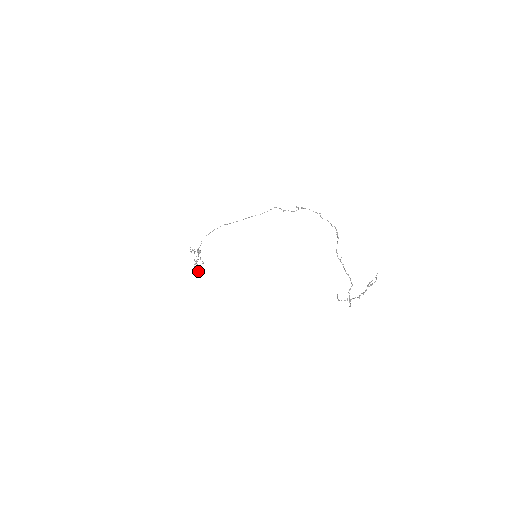
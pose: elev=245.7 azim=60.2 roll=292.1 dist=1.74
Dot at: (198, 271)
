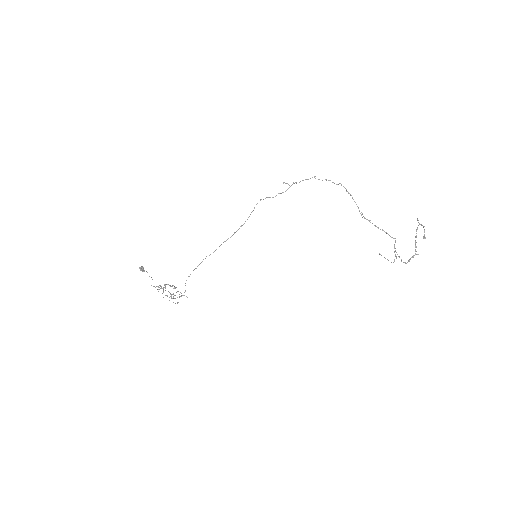
Dot at: (174, 298)
